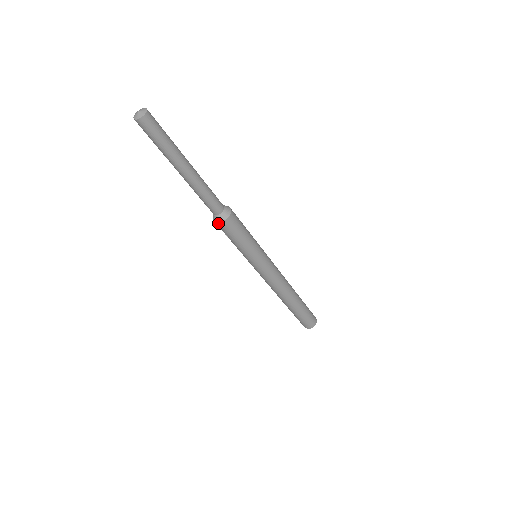
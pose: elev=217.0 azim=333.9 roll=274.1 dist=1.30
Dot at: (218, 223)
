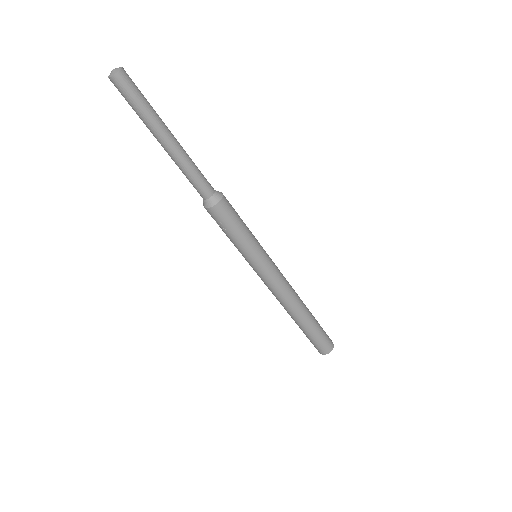
Dot at: (215, 206)
